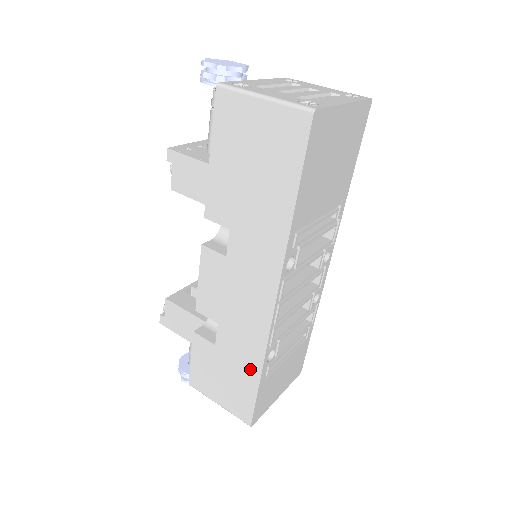
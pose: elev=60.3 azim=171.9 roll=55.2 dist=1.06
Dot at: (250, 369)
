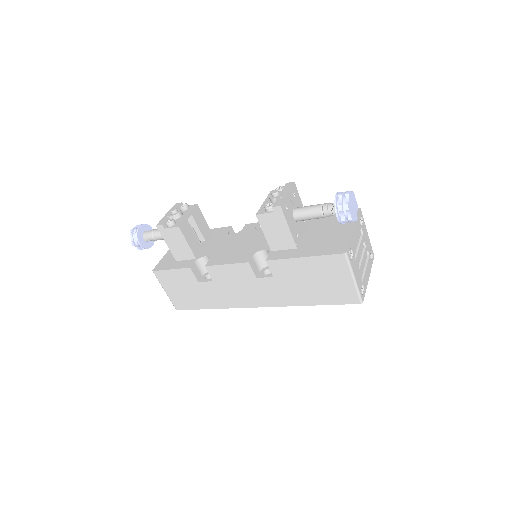
Dot at: (208, 303)
